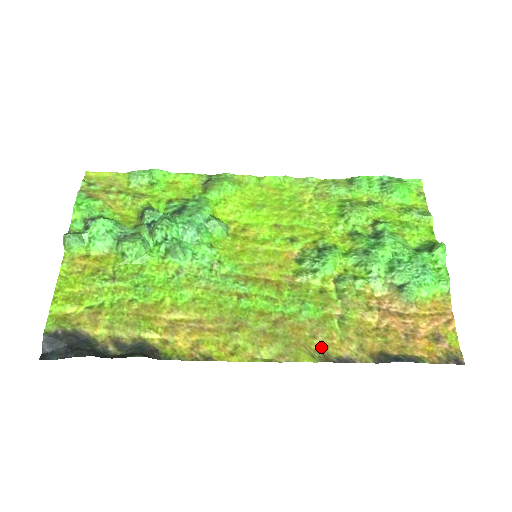
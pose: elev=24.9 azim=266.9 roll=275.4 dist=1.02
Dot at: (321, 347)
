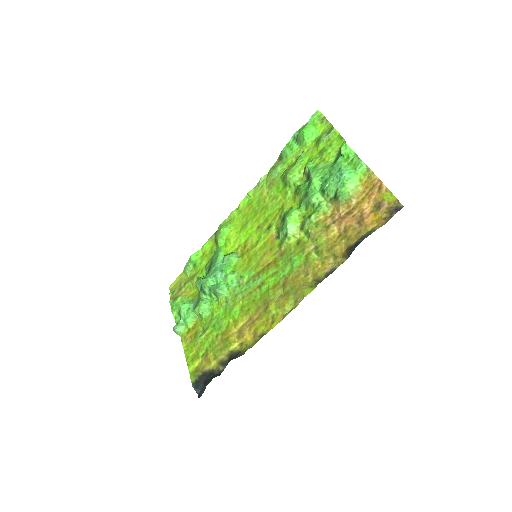
Dot at: (313, 277)
